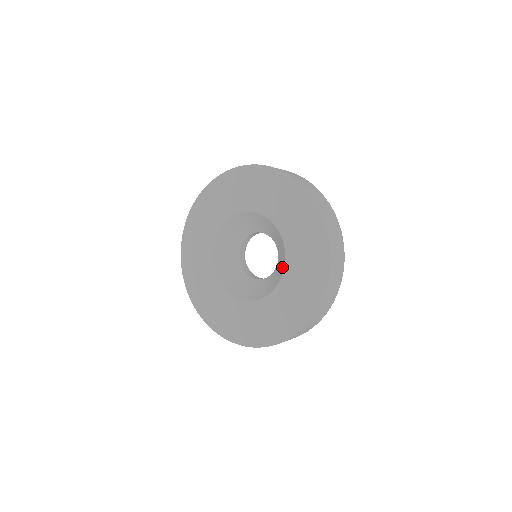
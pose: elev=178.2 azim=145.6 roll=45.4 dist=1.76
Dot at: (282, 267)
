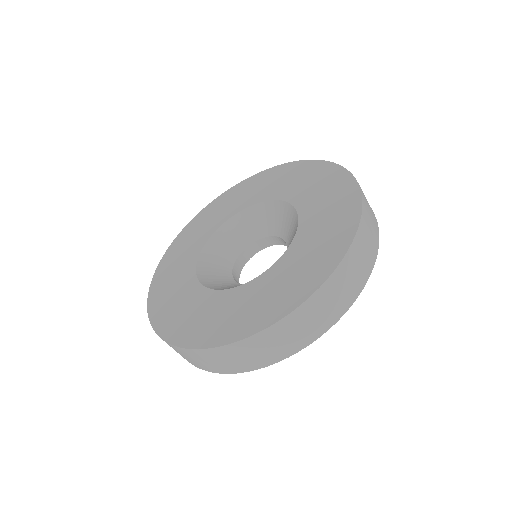
Dot at: occluded
